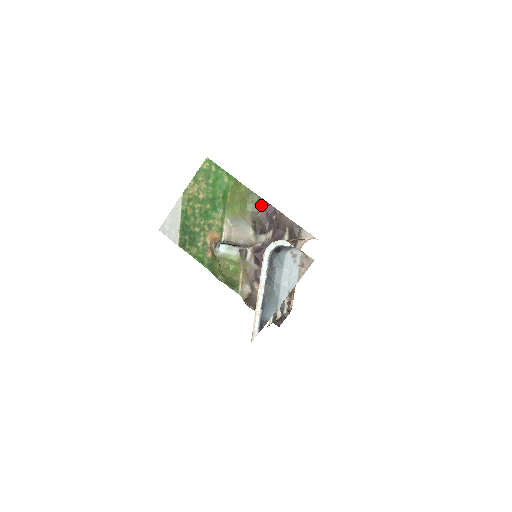
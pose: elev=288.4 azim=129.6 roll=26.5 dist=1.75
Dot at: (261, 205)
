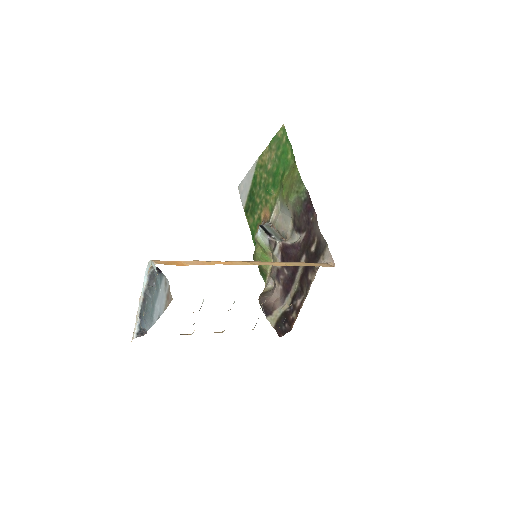
Dot at: (304, 199)
